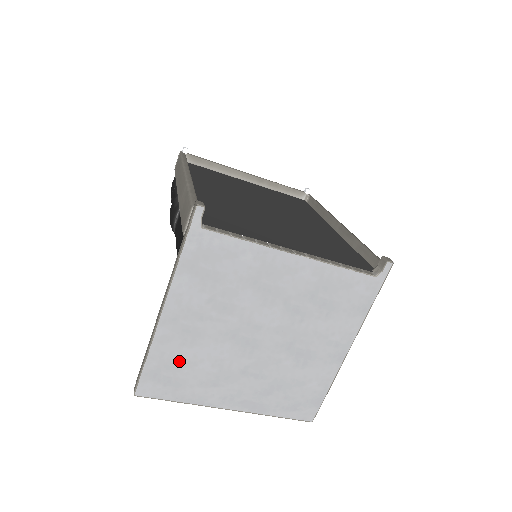
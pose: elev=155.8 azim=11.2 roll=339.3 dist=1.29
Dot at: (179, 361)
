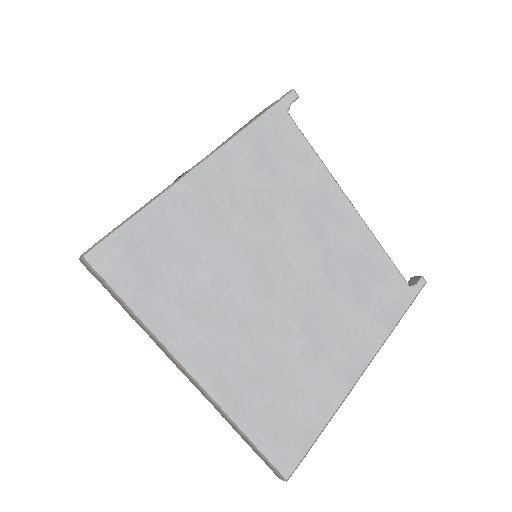
Dot at: (177, 245)
